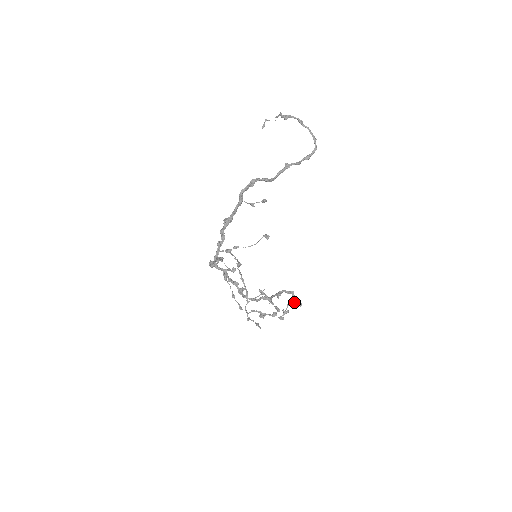
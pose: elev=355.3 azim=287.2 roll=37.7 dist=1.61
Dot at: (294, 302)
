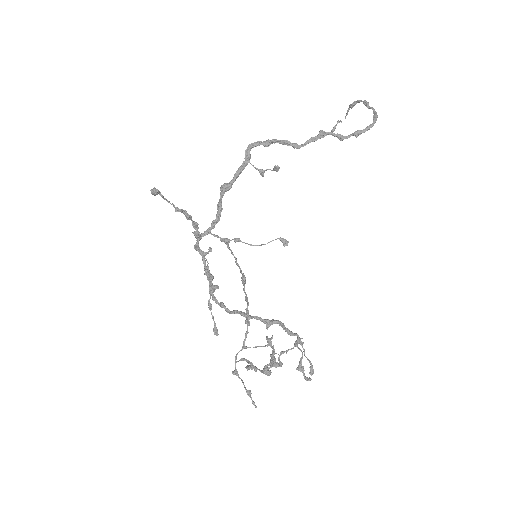
Dot at: (300, 359)
